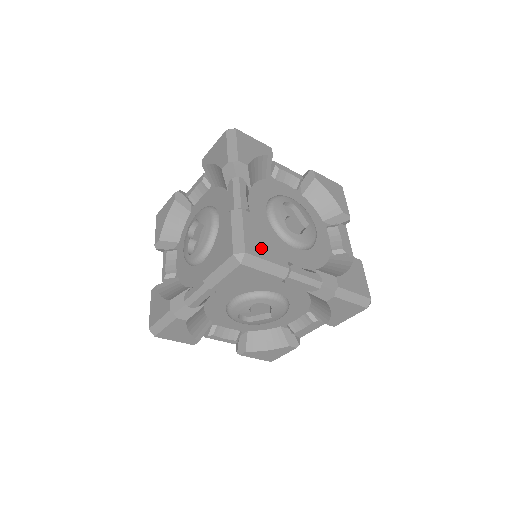
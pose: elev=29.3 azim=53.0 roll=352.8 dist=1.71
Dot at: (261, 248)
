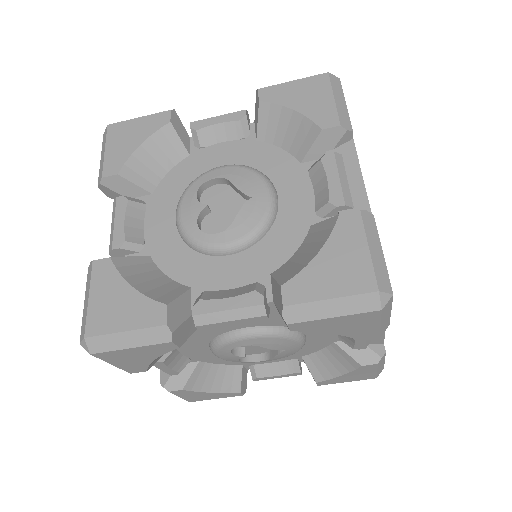
Dot at: (116, 313)
